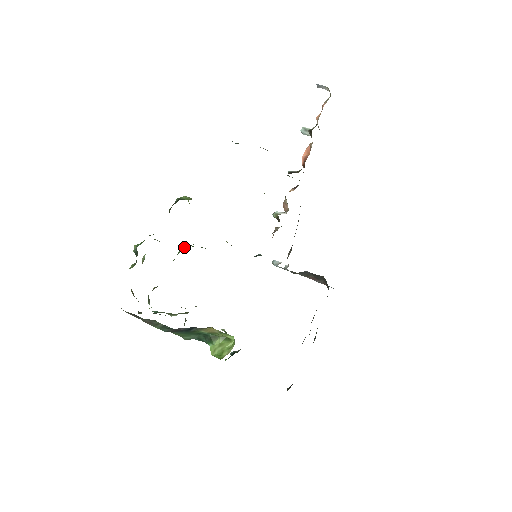
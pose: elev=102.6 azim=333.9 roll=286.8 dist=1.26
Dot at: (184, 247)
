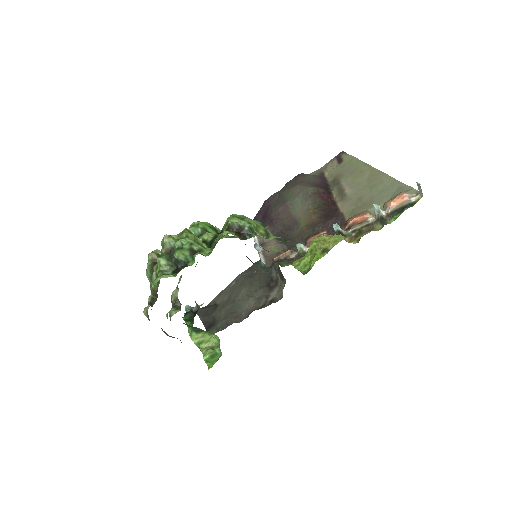
Dot at: (204, 229)
